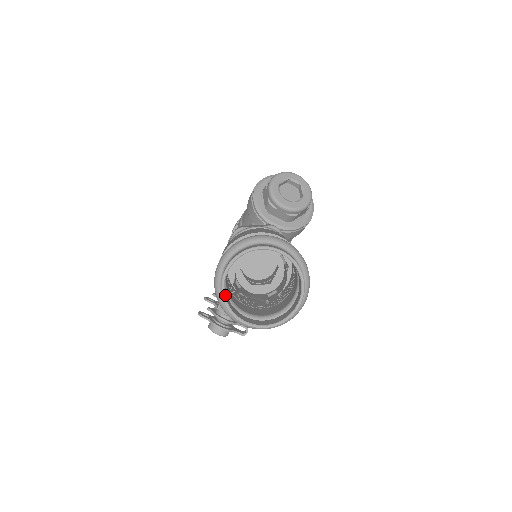
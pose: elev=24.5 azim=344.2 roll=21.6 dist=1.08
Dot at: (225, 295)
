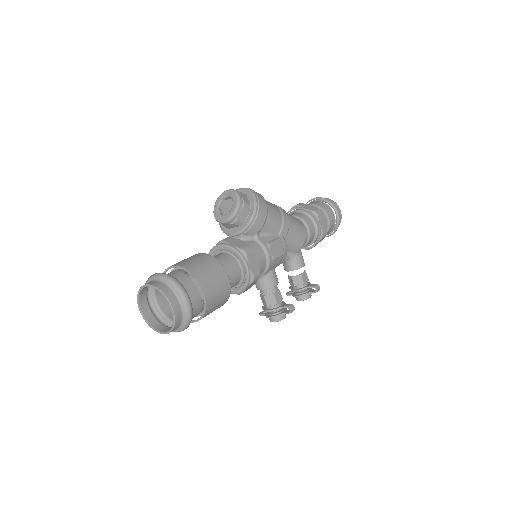
Dot at: (149, 324)
